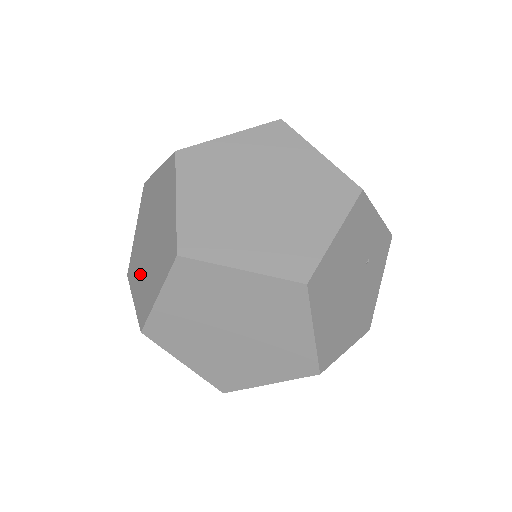
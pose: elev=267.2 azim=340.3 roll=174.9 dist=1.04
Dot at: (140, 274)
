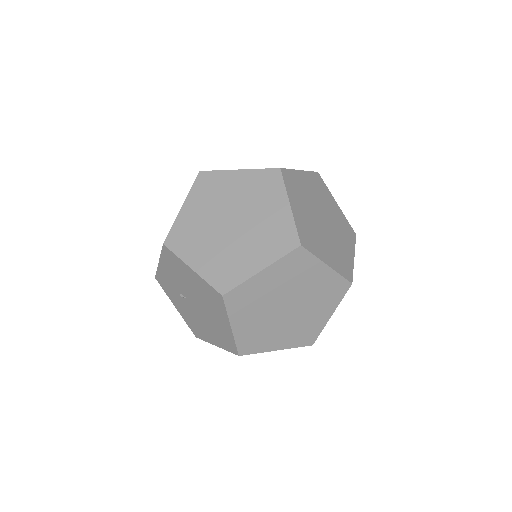
Dot at: (208, 248)
